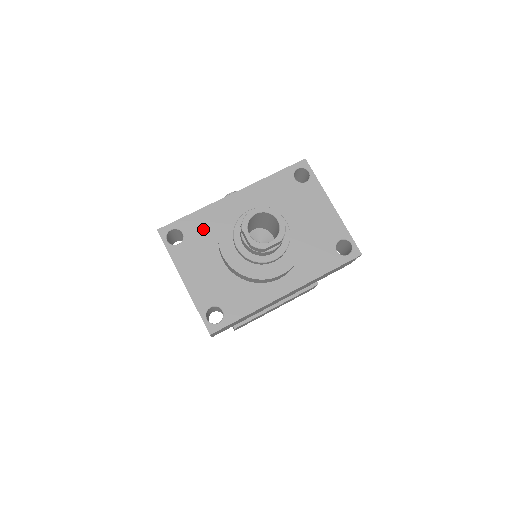
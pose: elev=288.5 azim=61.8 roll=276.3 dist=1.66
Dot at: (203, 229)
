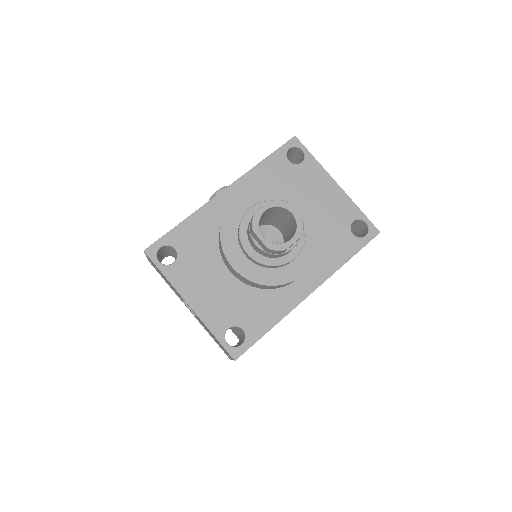
Dot at: (198, 239)
